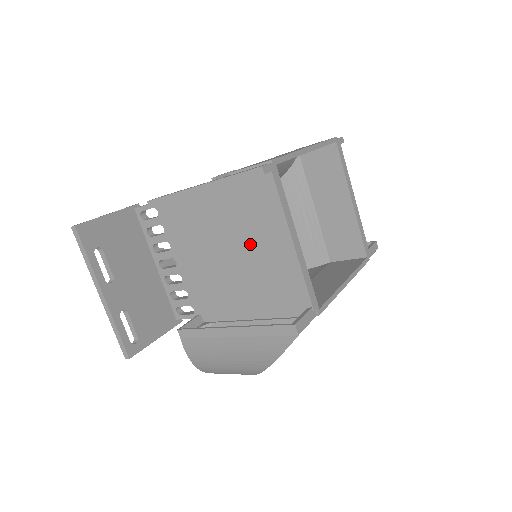
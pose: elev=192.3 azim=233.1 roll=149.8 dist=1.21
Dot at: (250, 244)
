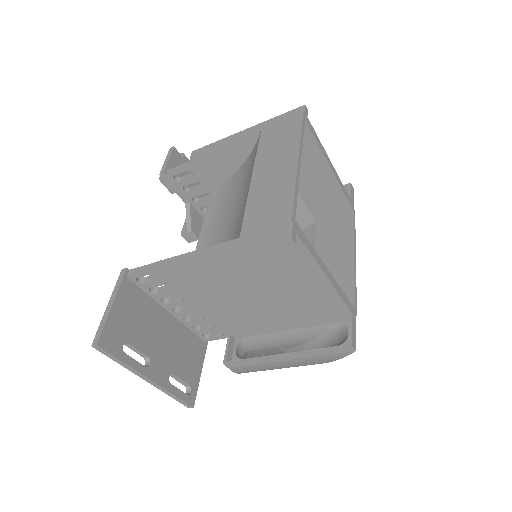
Dot at: (279, 285)
